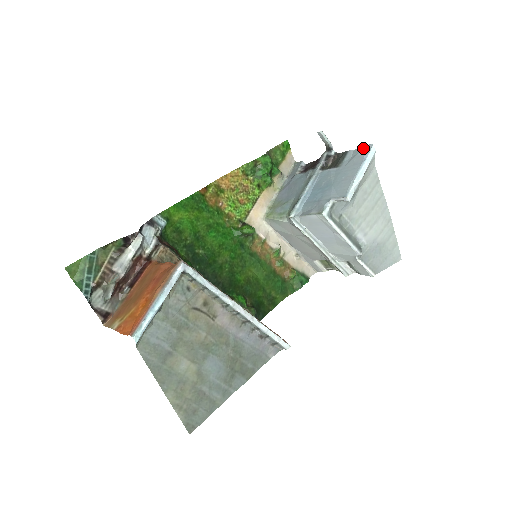
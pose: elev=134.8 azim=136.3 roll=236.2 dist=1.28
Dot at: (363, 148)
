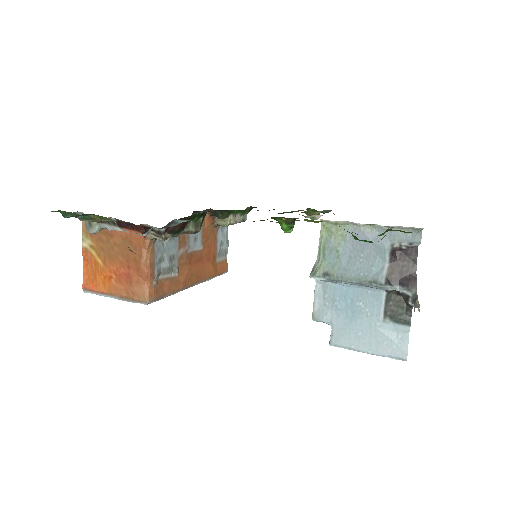
Dot at: (403, 350)
